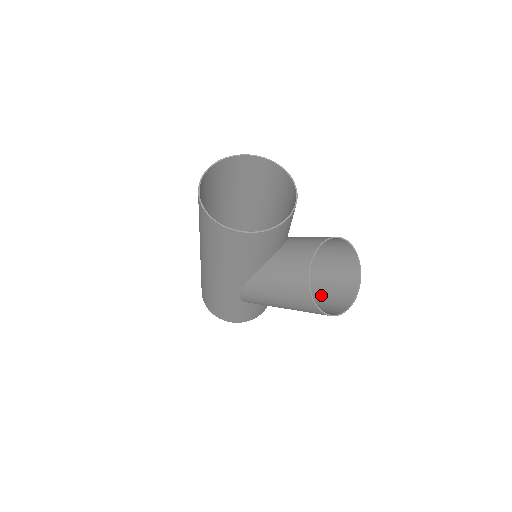
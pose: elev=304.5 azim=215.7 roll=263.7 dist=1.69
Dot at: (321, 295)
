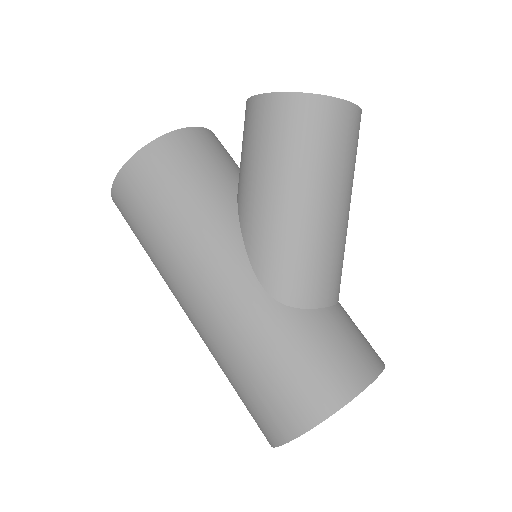
Dot at: occluded
